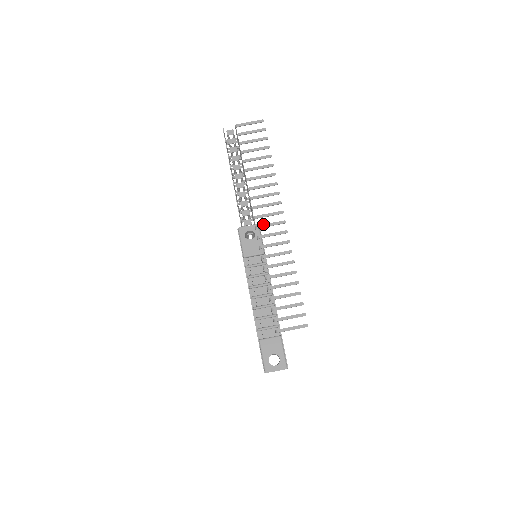
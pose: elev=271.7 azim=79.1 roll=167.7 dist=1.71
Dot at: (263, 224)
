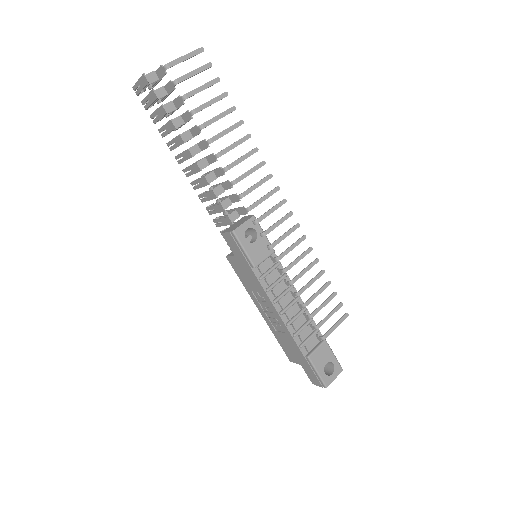
Dot at: (263, 214)
